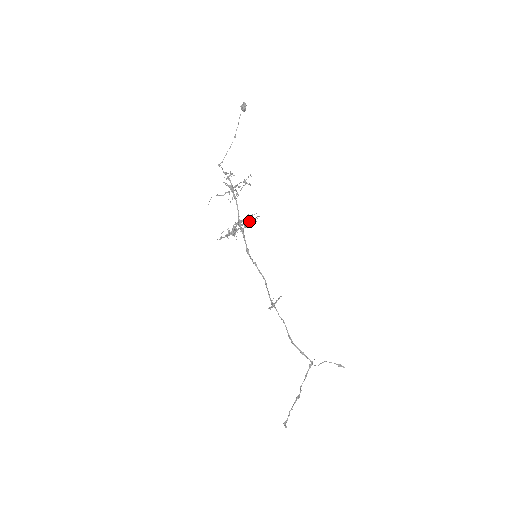
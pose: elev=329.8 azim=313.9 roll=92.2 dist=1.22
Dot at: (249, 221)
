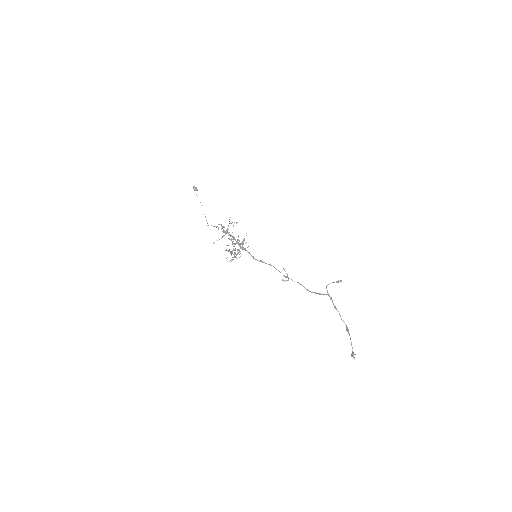
Dot at: (232, 239)
